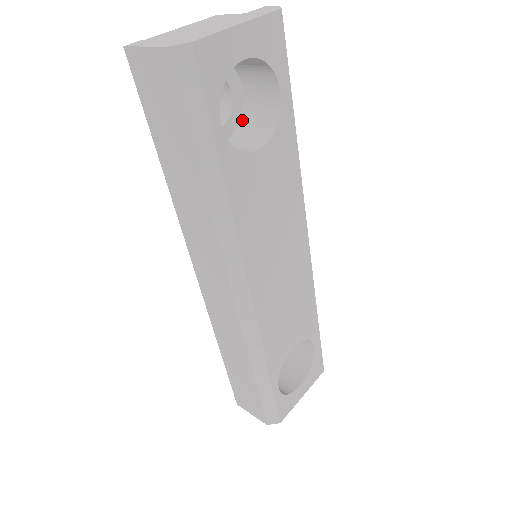
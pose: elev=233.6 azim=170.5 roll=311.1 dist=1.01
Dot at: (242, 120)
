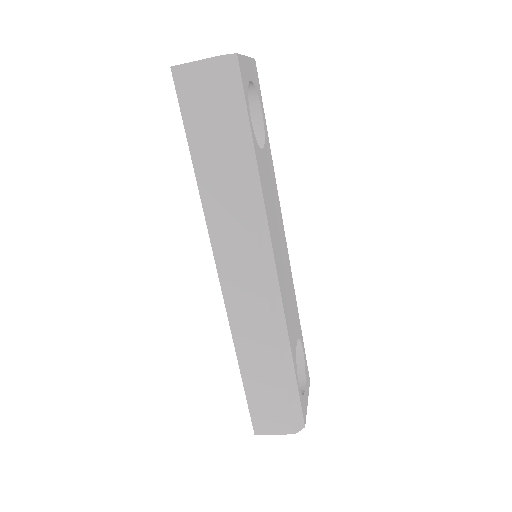
Dot at: occluded
